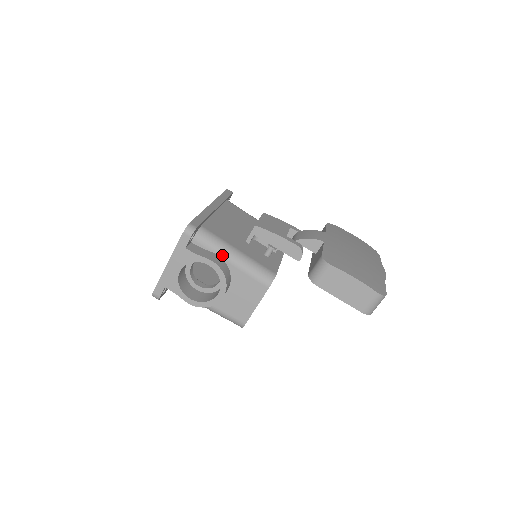
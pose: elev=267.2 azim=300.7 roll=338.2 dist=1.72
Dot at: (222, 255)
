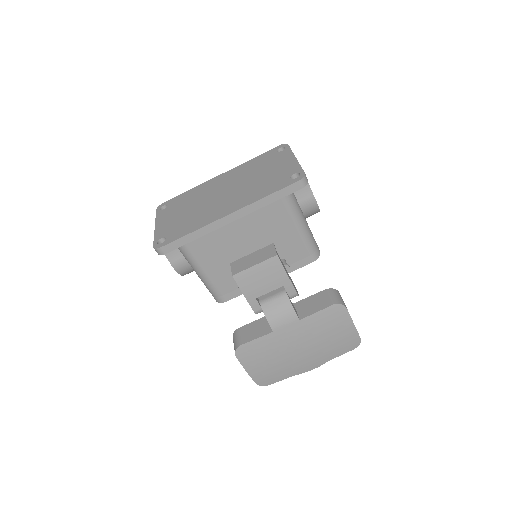
Dot at: (190, 265)
